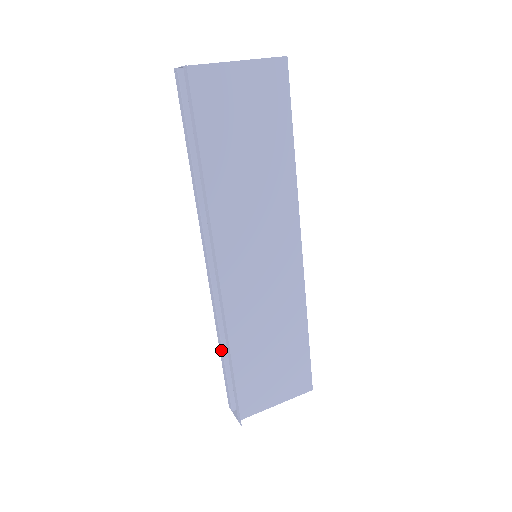
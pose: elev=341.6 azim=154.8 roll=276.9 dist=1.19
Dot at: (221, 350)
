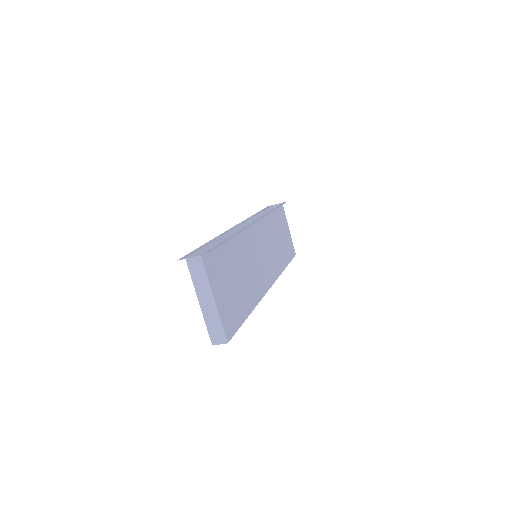
Dot at: (212, 241)
